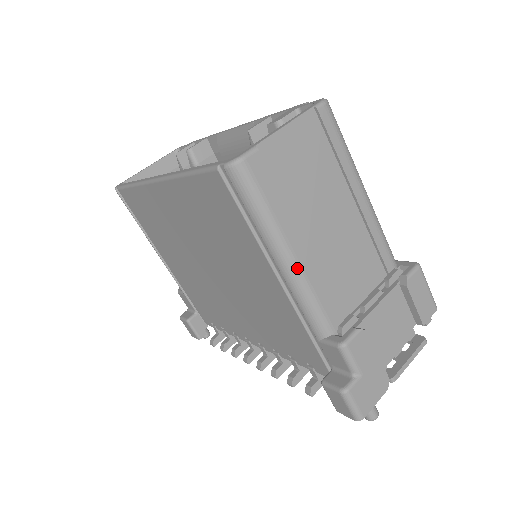
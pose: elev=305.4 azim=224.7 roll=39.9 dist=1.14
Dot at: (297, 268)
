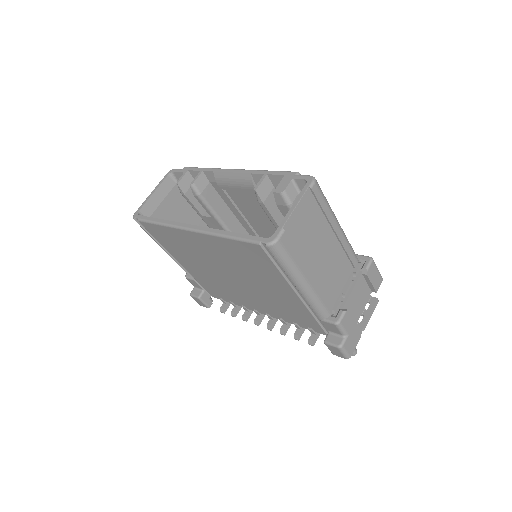
Dot at: (309, 288)
